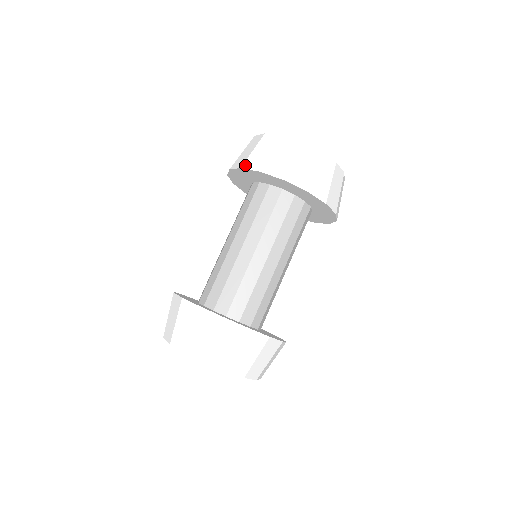
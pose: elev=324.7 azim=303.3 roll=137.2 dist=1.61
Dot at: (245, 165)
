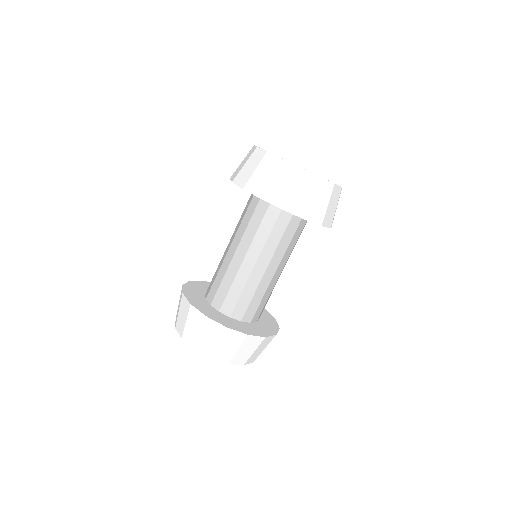
Dot at: occluded
